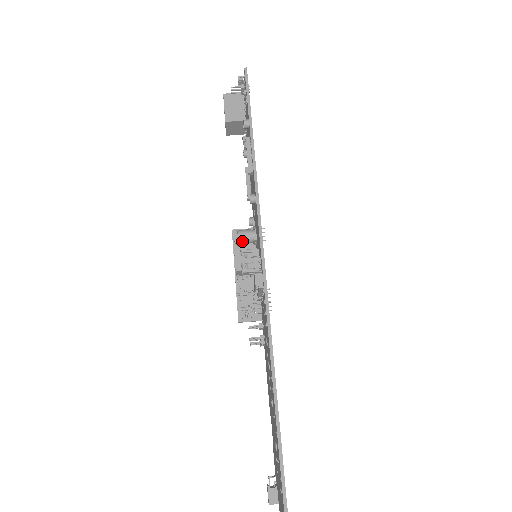
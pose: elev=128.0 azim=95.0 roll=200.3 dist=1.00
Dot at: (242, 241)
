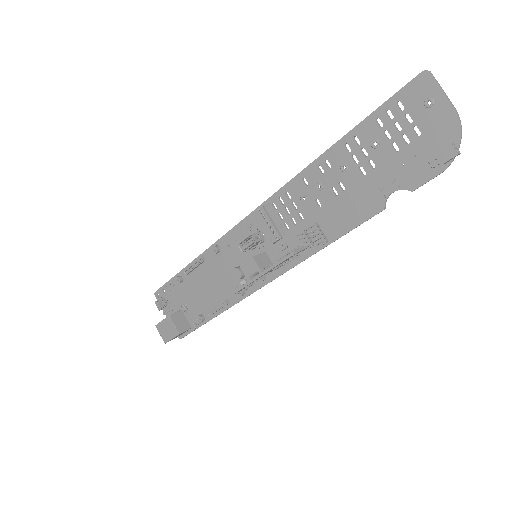
Dot at: (240, 269)
